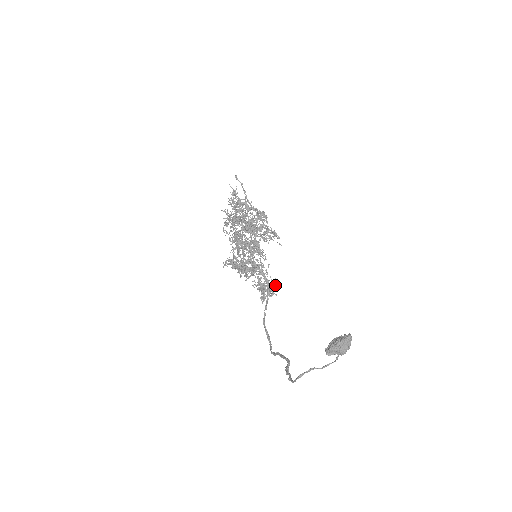
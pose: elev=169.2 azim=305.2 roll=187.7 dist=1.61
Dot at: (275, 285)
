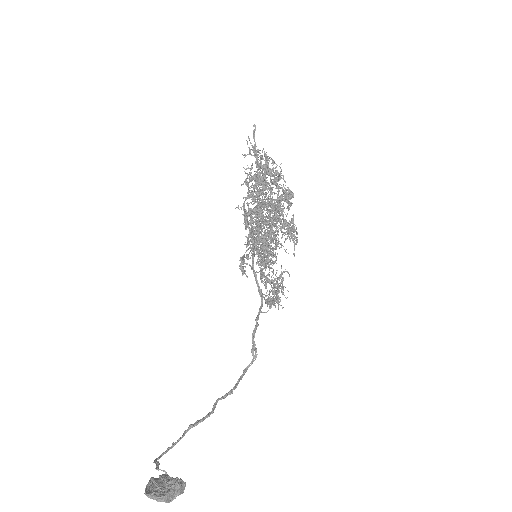
Dot at: (271, 303)
